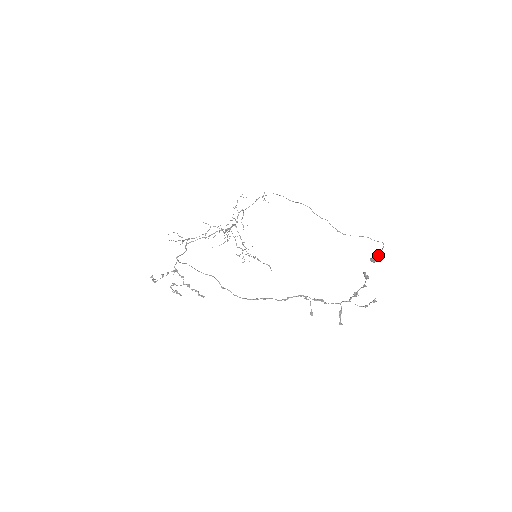
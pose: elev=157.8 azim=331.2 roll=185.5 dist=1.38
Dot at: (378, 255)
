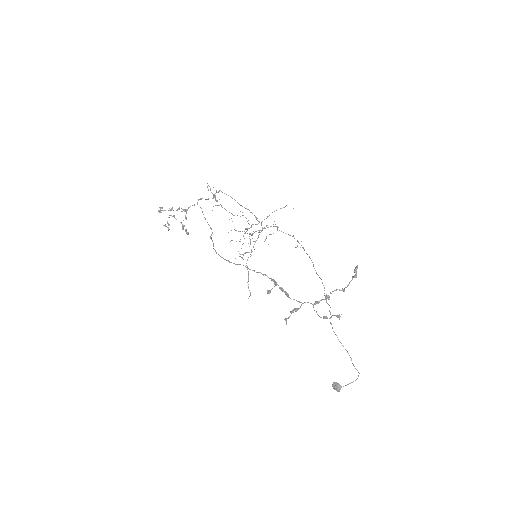
Dot at: occluded
